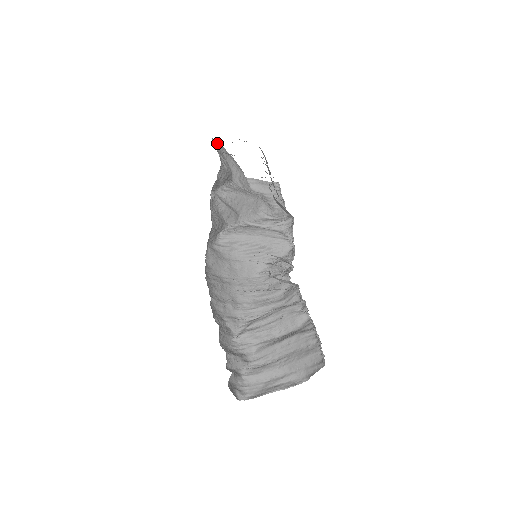
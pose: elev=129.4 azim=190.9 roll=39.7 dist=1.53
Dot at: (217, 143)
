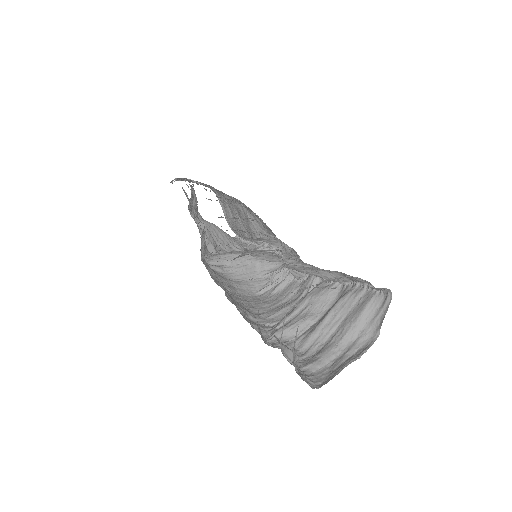
Dot at: occluded
